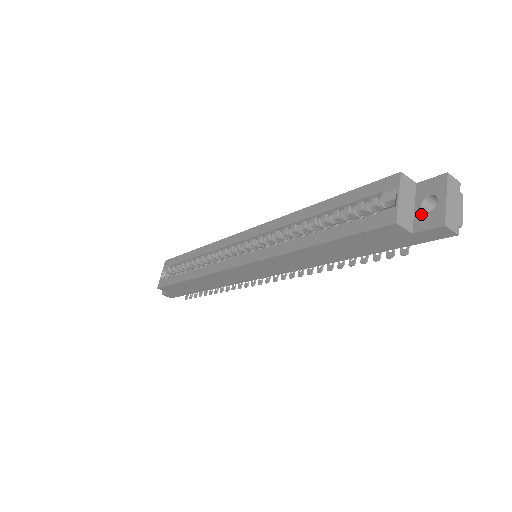
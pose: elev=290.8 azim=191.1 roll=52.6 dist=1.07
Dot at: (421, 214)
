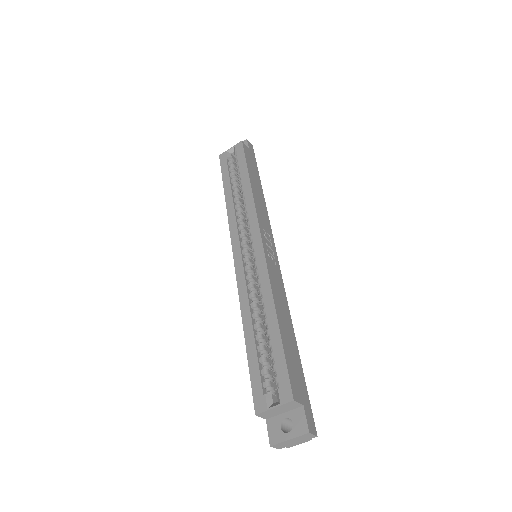
Dot at: (279, 421)
